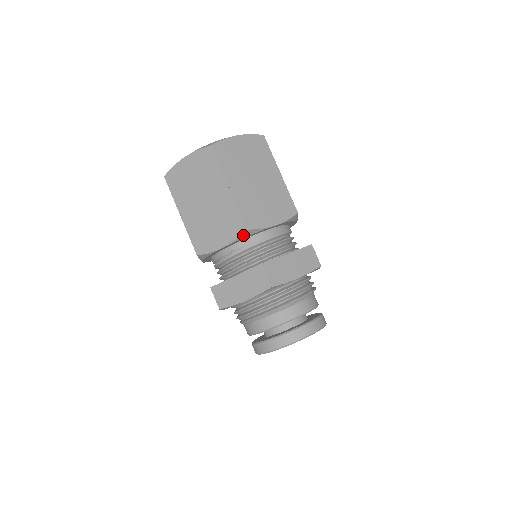
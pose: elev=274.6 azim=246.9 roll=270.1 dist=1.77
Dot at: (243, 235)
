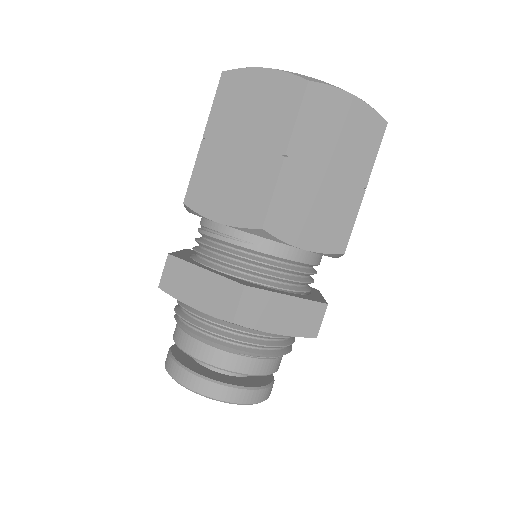
Dot at: (253, 230)
